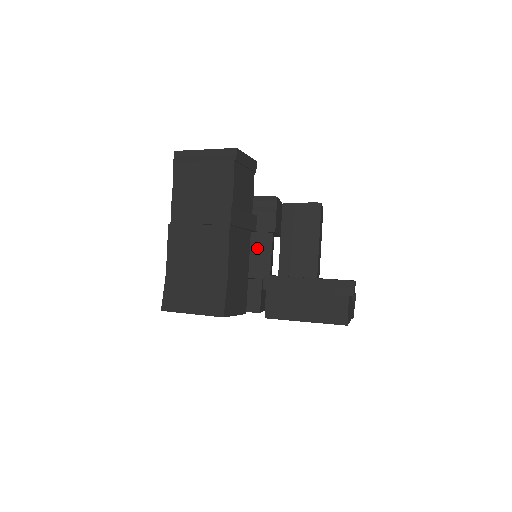
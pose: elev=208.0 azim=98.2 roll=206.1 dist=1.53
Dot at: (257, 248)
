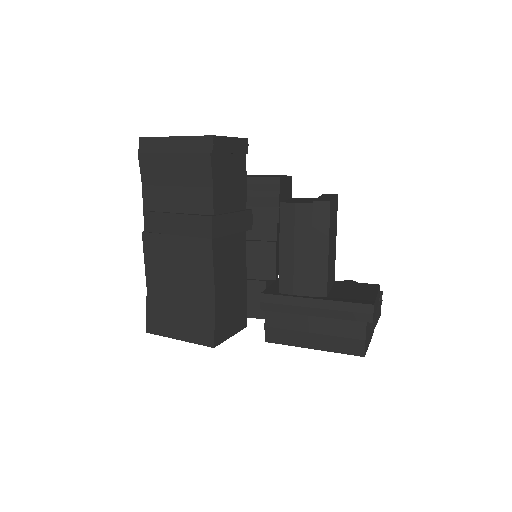
Dot at: (258, 243)
